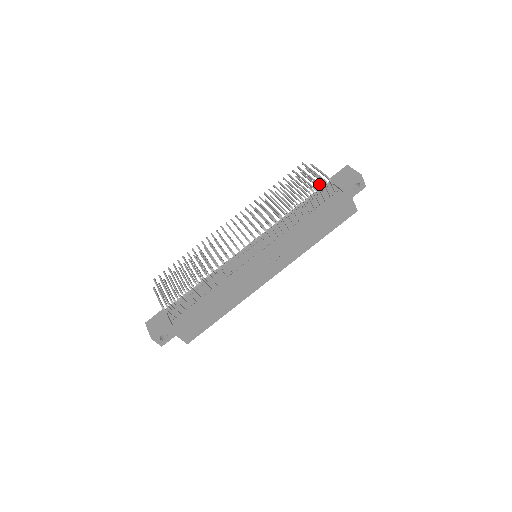
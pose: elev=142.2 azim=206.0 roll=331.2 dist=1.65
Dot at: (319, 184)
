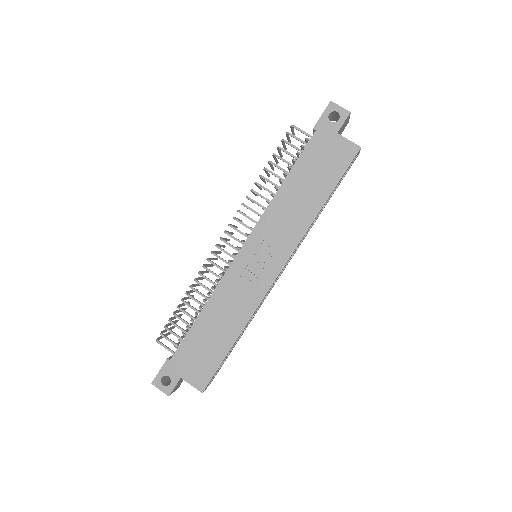
Dot at: (301, 145)
